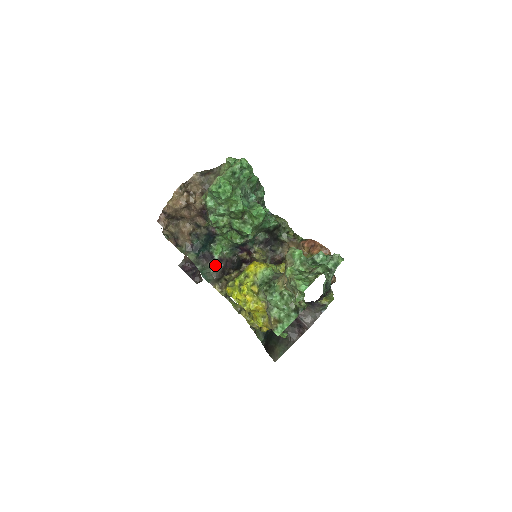
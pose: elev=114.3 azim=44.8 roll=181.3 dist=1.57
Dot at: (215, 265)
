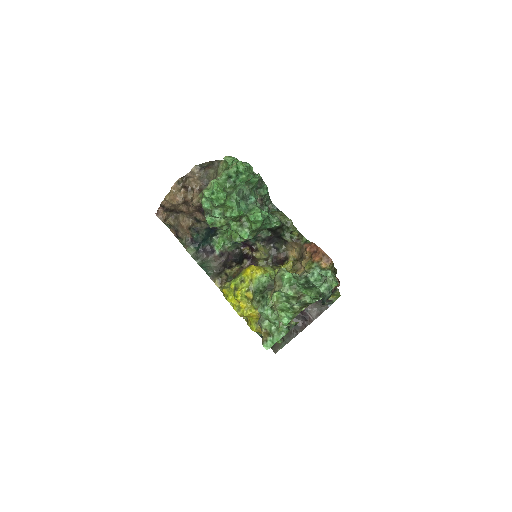
Dot at: (216, 259)
